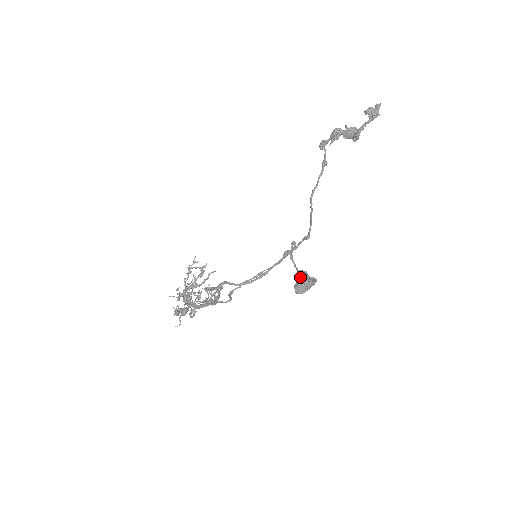
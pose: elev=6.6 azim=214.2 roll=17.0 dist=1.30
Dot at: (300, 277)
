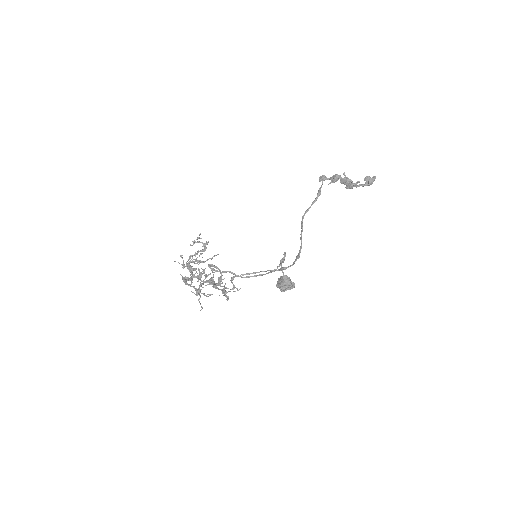
Dot at: (285, 281)
